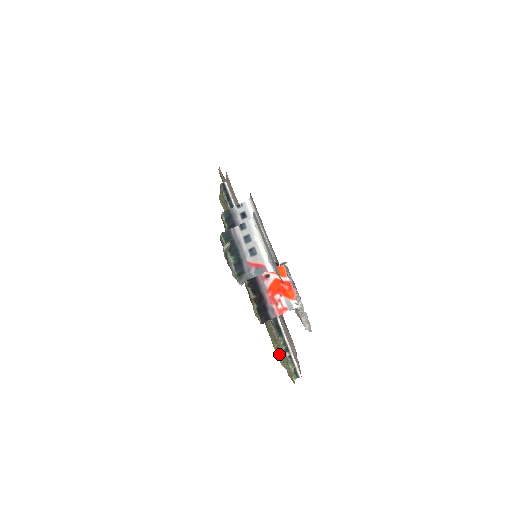
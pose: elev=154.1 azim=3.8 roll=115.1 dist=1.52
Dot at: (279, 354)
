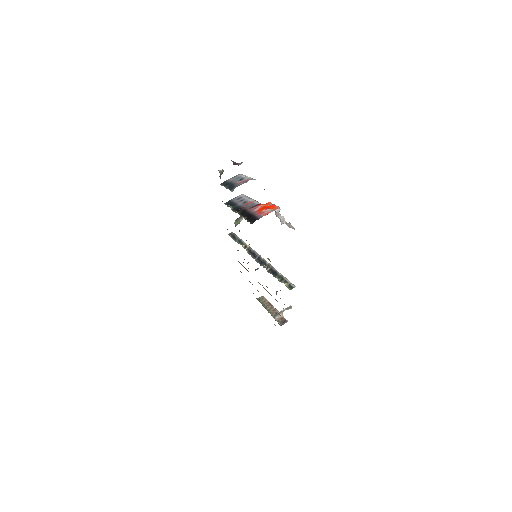
Dot at: occluded
